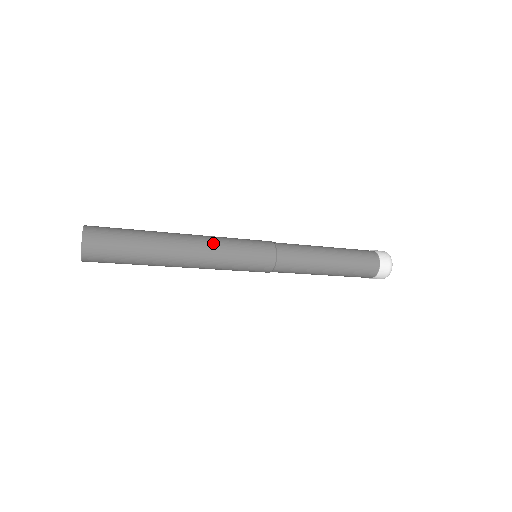
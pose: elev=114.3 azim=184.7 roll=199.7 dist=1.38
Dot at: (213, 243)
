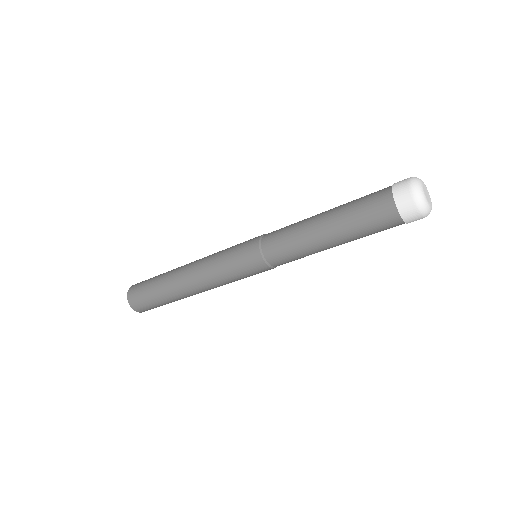
Dot at: (208, 256)
